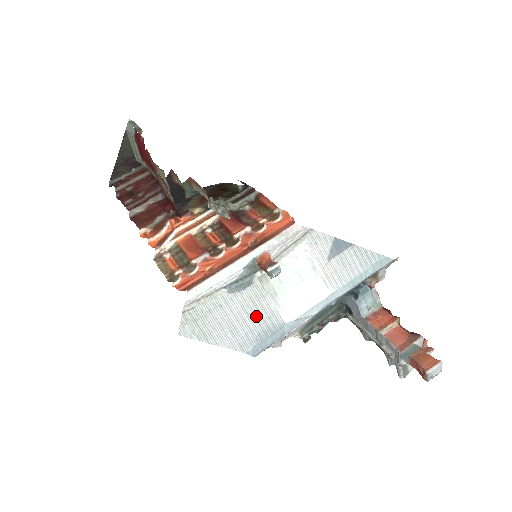
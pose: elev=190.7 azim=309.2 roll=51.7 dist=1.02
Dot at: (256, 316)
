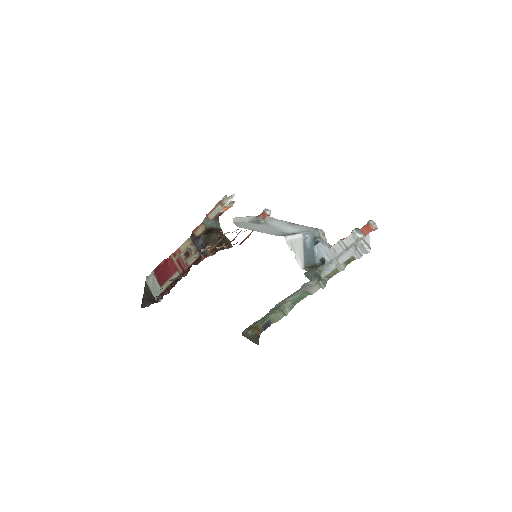
Dot at: (272, 230)
